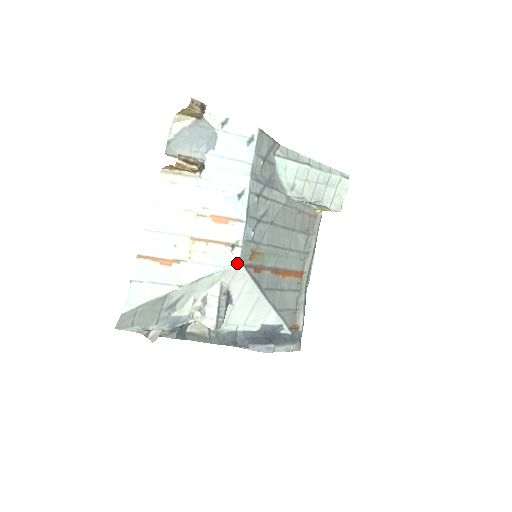
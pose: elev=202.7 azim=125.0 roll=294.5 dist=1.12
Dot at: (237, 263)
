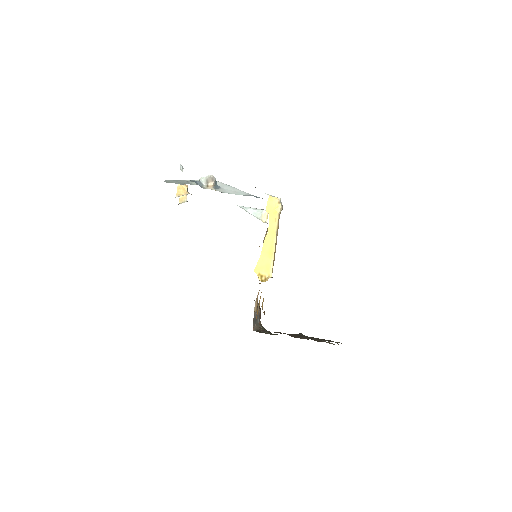
Dot at: occluded
